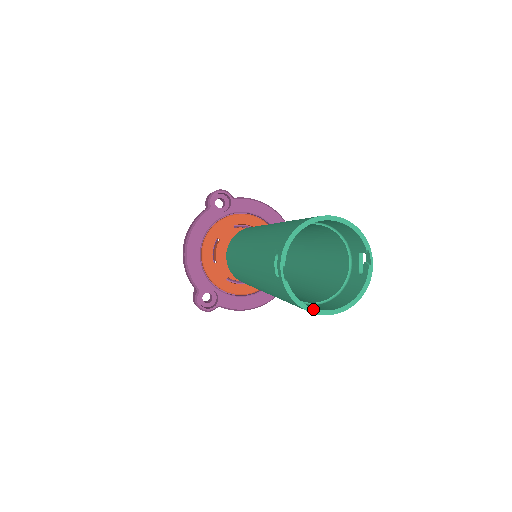
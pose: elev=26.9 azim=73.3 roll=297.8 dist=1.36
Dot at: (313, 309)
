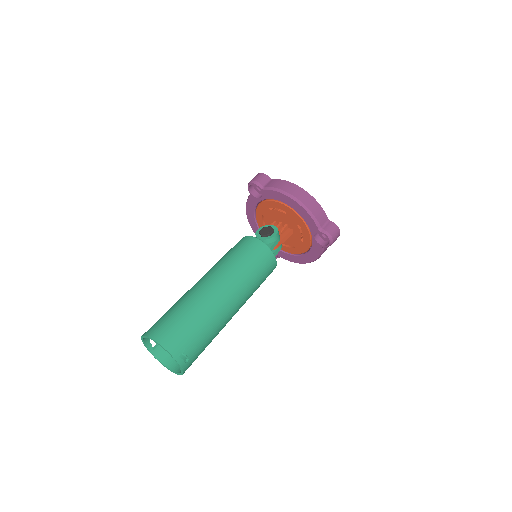
Dot at: (167, 368)
